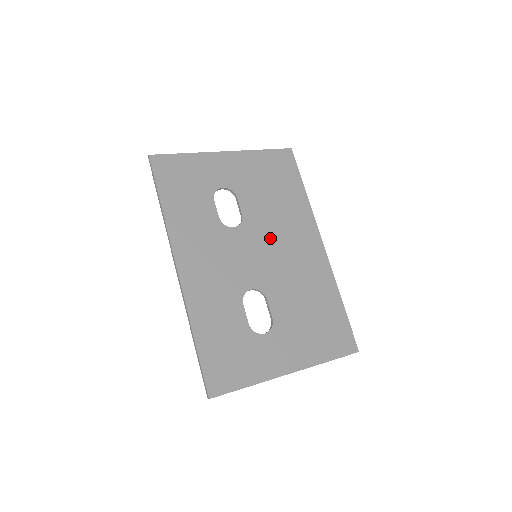
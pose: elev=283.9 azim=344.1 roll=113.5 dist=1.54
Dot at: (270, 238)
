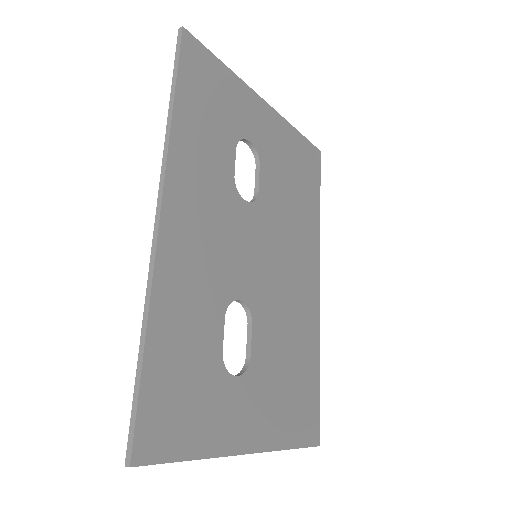
Dot at: (277, 242)
